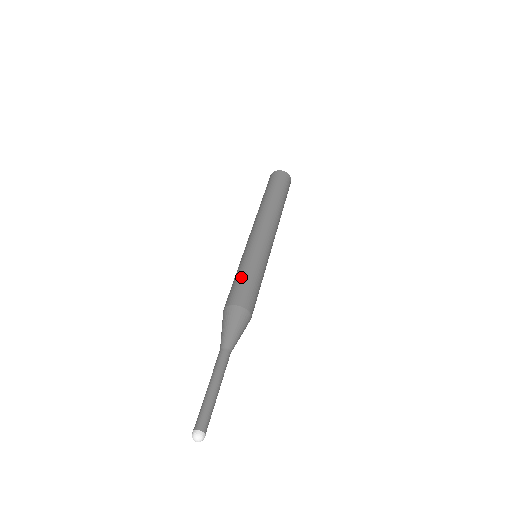
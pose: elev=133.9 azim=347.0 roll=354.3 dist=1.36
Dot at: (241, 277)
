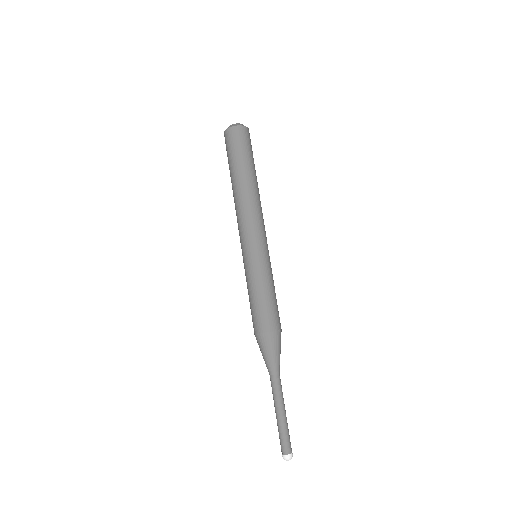
Dot at: (253, 298)
